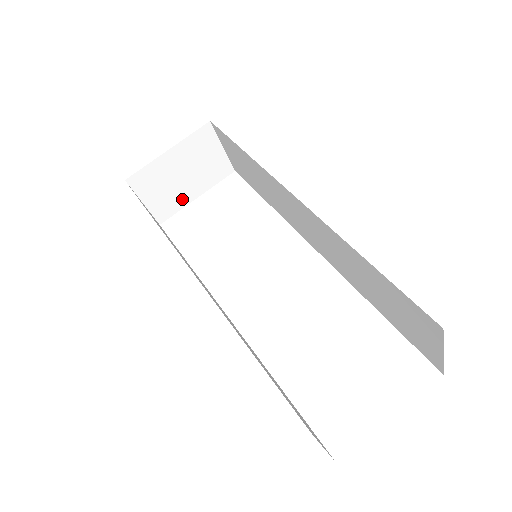
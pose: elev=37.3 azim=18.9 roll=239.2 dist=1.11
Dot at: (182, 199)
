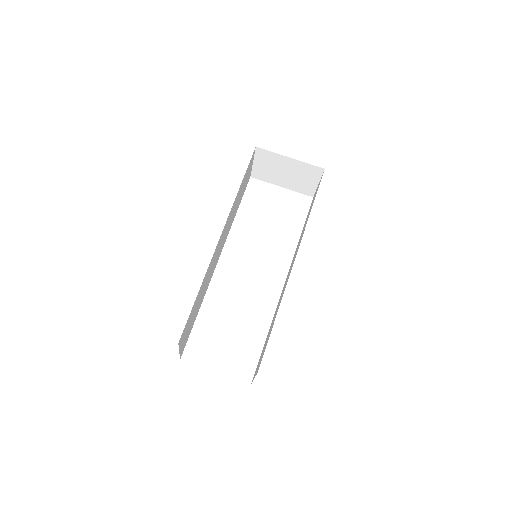
Dot at: (274, 180)
